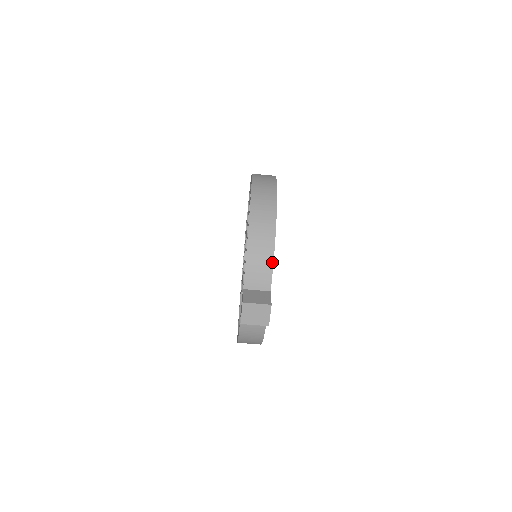
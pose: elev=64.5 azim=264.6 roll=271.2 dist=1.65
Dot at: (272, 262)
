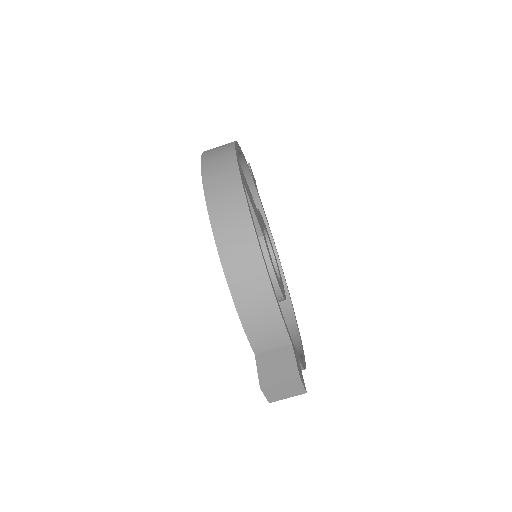
Dot at: (278, 313)
